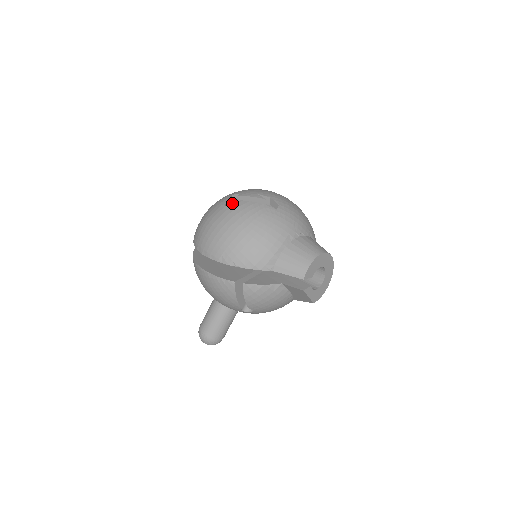
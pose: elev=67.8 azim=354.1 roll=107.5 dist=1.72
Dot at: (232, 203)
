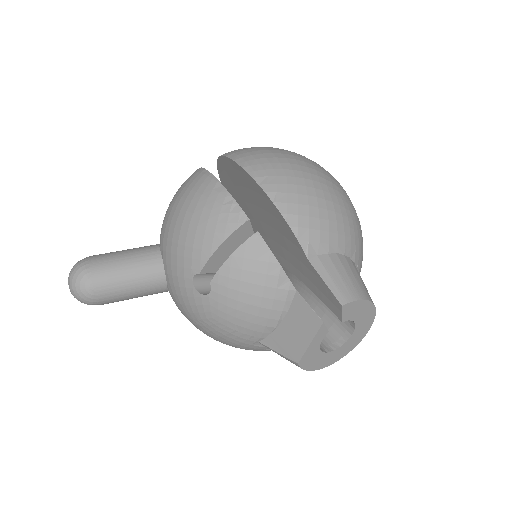
Dot at: occluded
